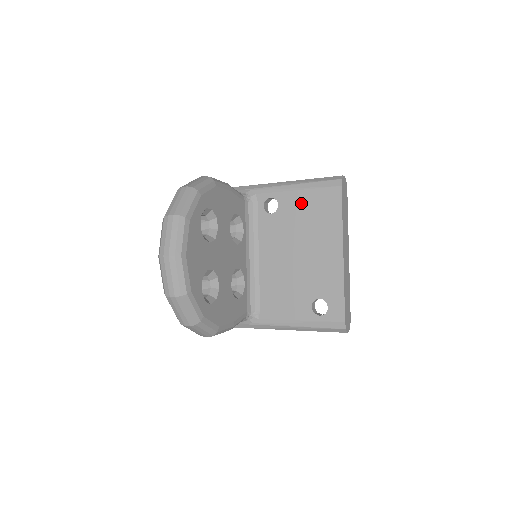
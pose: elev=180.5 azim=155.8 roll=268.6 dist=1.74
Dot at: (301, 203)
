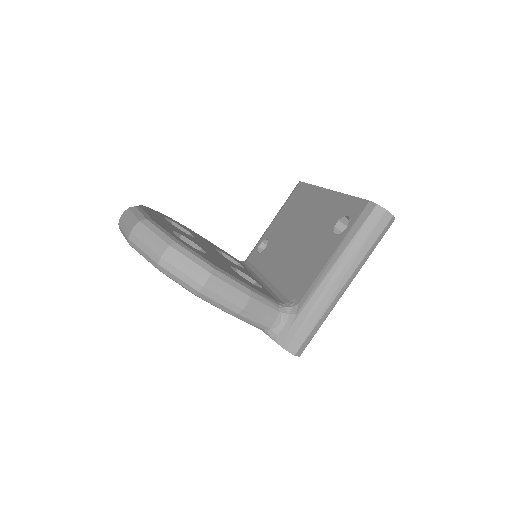
Dot at: (281, 218)
